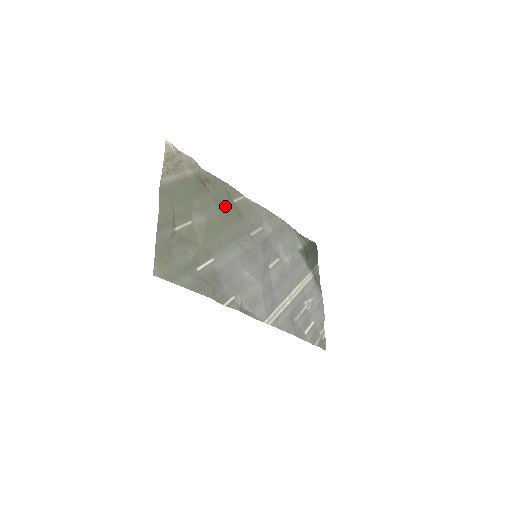
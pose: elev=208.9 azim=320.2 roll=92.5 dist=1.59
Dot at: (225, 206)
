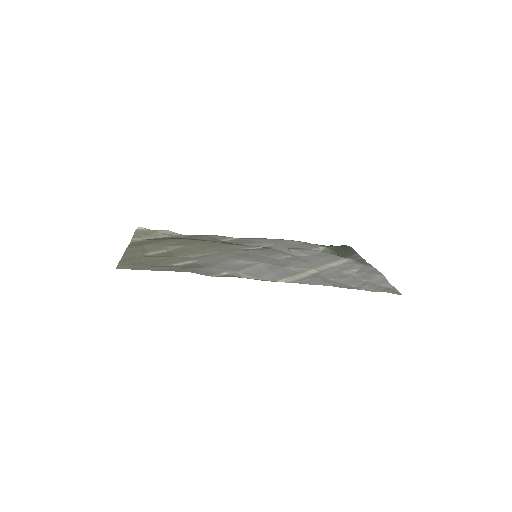
Dot at: (209, 242)
